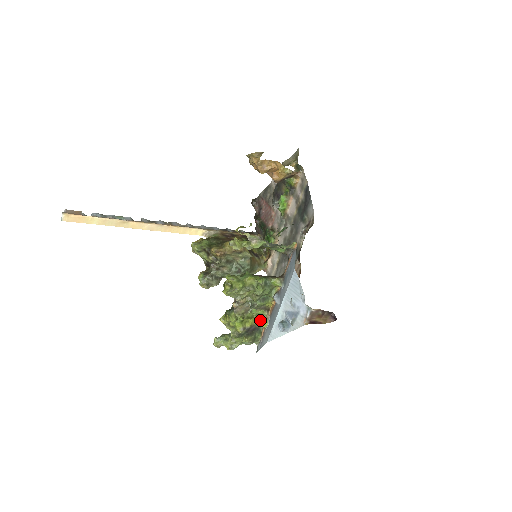
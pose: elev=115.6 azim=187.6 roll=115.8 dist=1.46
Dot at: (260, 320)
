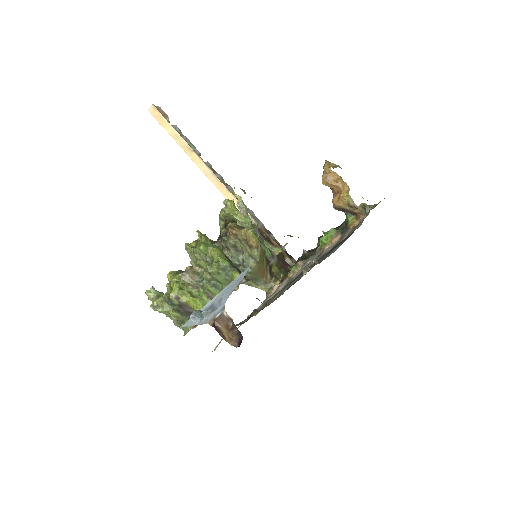
Dot at: (200, 307)
